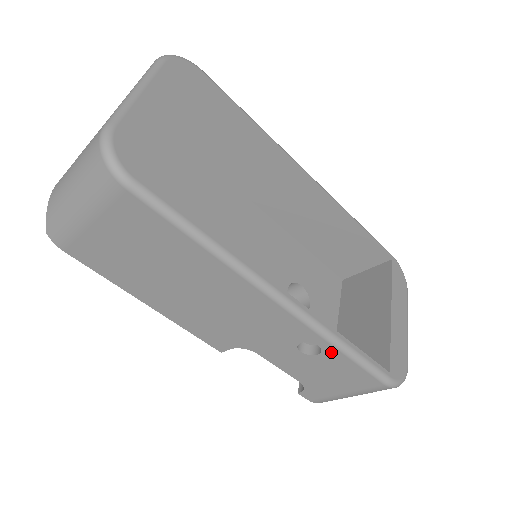
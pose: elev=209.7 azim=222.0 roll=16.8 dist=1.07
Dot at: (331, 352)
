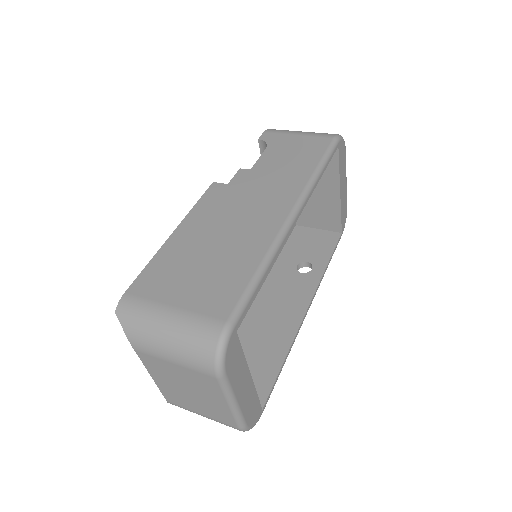
Dot at: occluded
